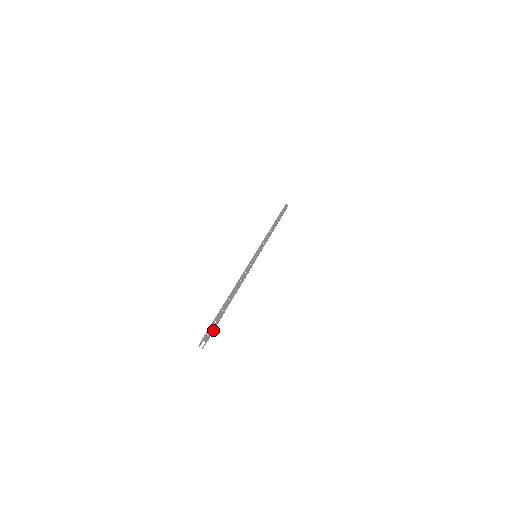
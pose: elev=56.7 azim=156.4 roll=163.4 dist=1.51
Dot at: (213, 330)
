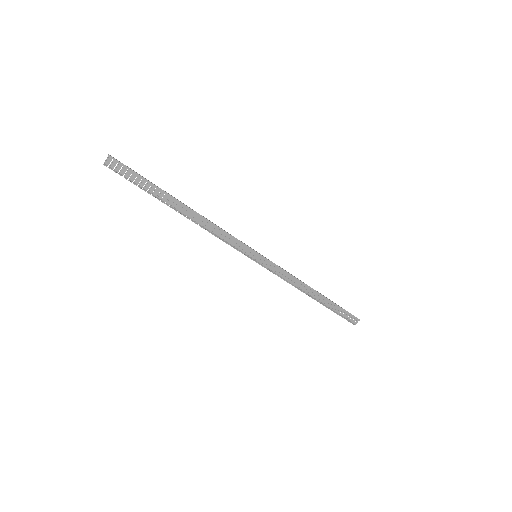
Dot at: (129, 170)
